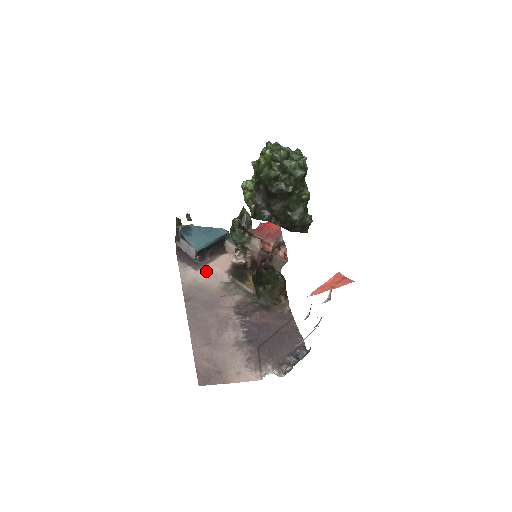
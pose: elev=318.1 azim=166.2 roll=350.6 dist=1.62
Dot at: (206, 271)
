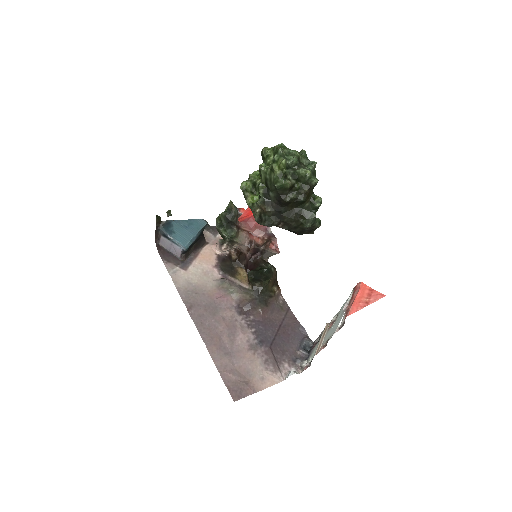
Dot at: (195, 269)
